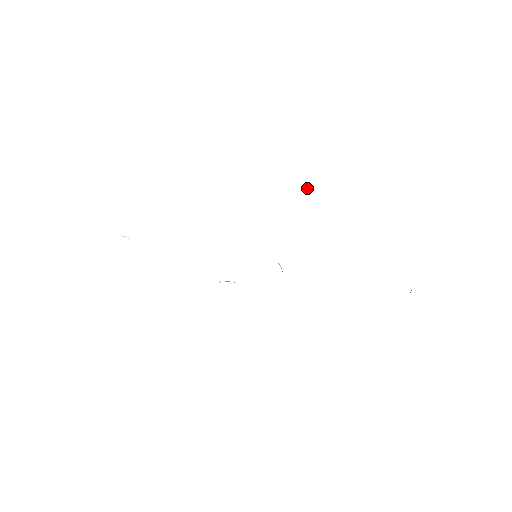
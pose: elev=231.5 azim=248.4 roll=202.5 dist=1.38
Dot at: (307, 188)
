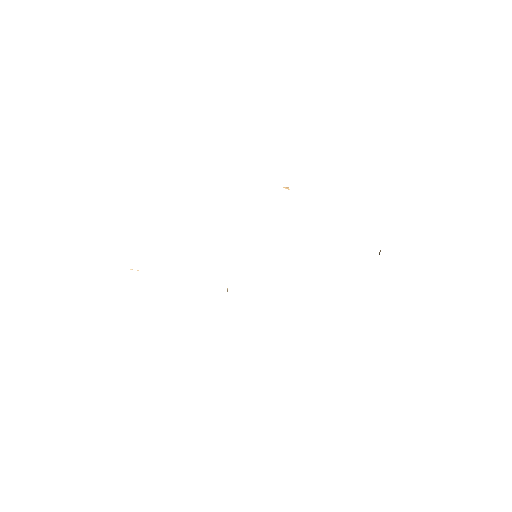
Dot at: (287, 188)
